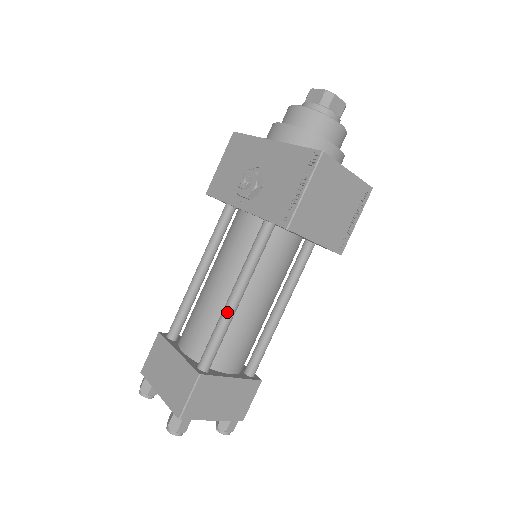
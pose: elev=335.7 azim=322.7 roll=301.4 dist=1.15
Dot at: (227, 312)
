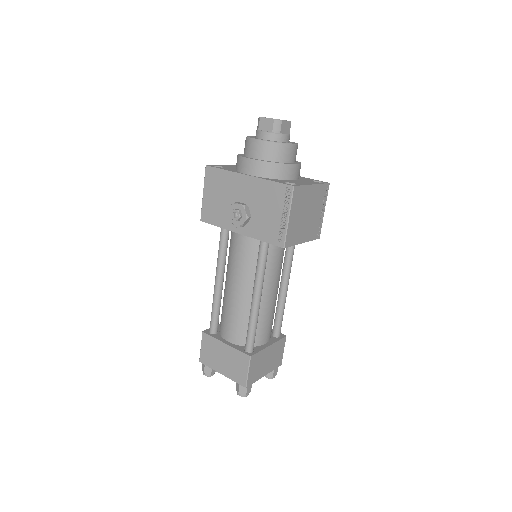
Dot at: (255, 310)
